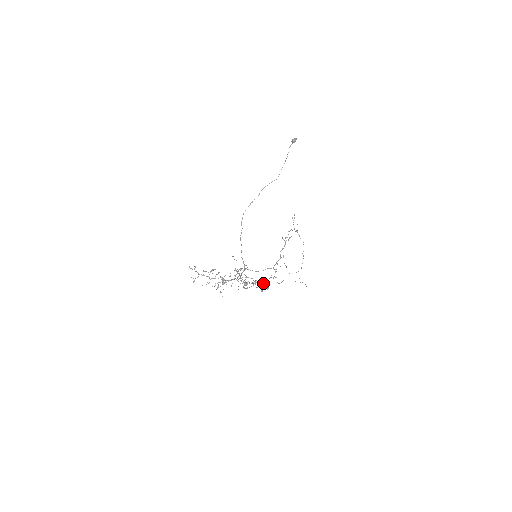
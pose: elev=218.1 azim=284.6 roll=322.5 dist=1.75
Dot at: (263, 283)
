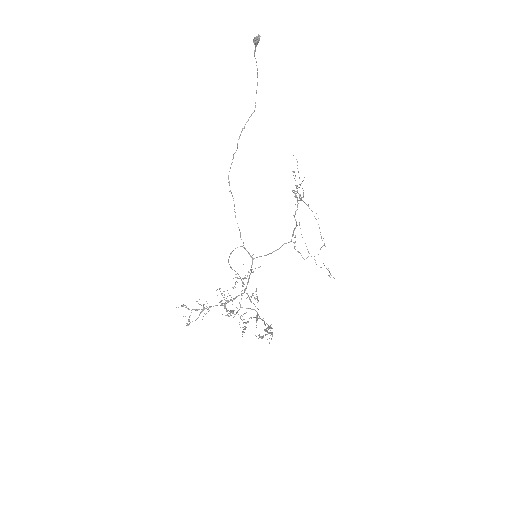
Dot at: (261, 338)
